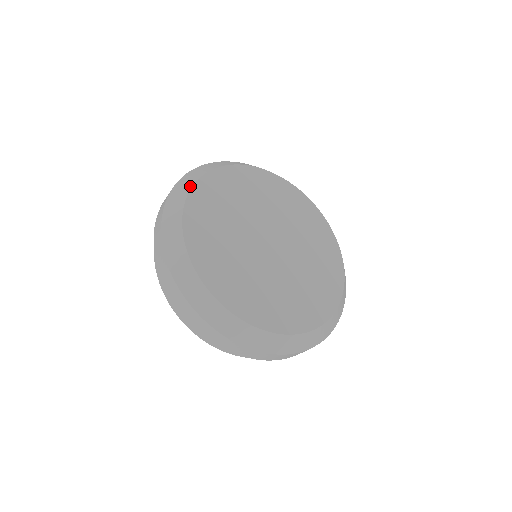
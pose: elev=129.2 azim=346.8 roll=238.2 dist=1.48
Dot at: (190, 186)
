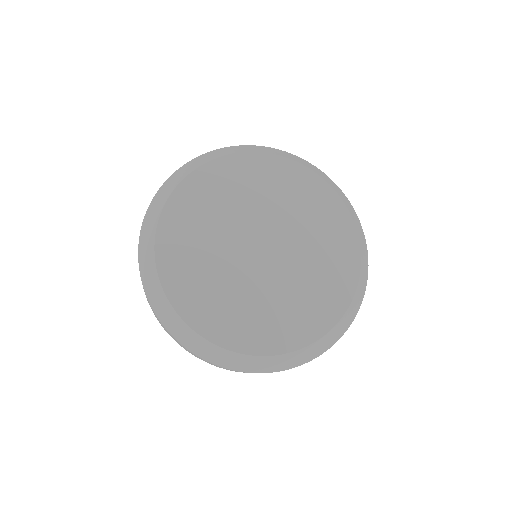
Dot at: (229, 153)
